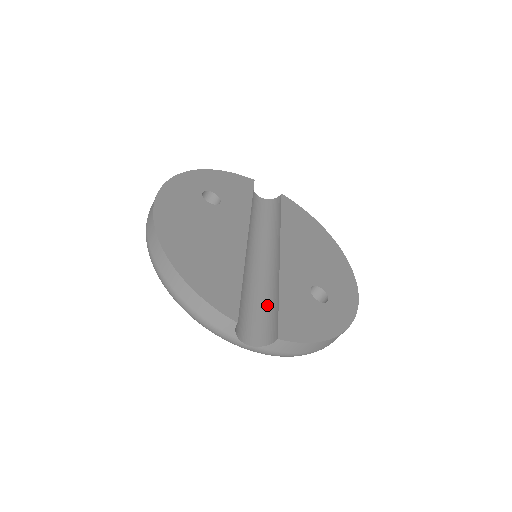
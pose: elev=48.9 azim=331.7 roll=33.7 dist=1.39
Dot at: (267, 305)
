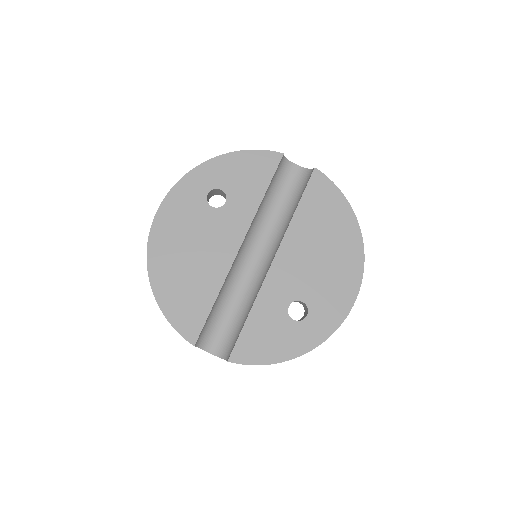
Dot at: (241, 318)
